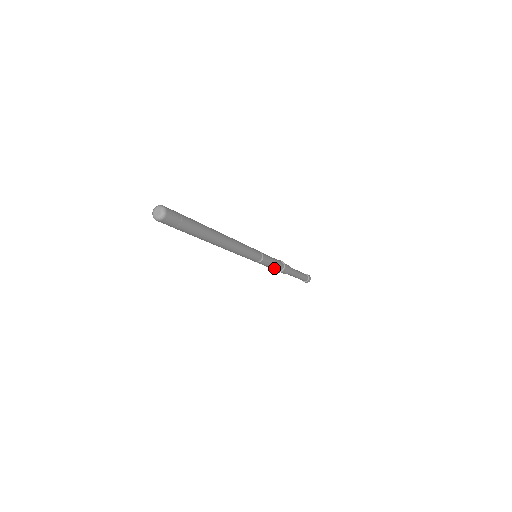
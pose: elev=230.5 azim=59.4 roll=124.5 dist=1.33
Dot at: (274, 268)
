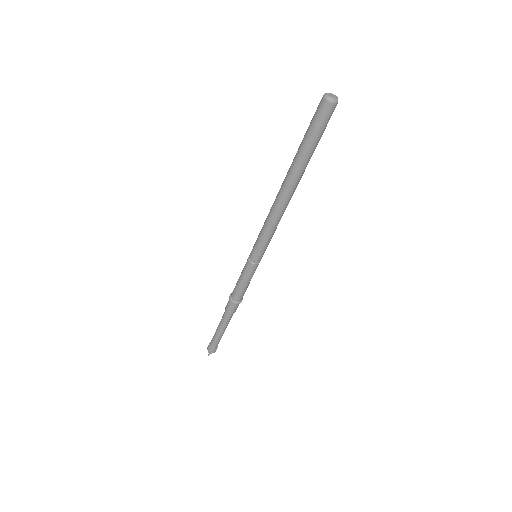
Dot at: (242, 290)
